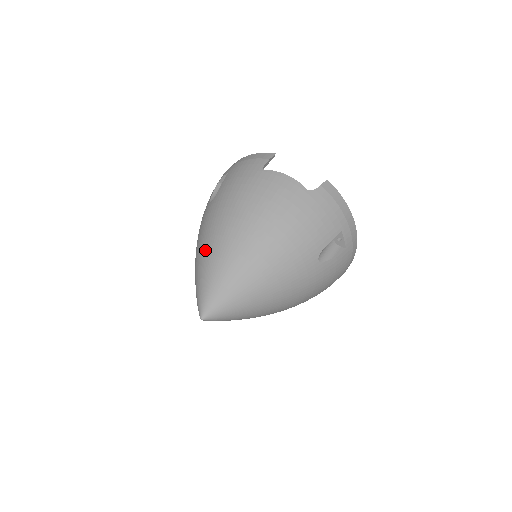
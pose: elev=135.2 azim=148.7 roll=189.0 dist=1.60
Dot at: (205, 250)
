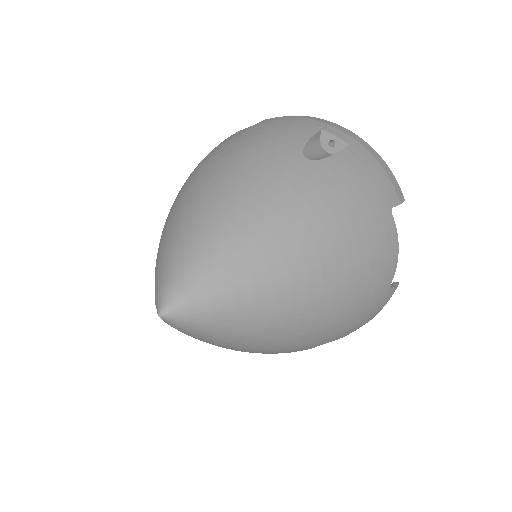
Dot at: occluded
